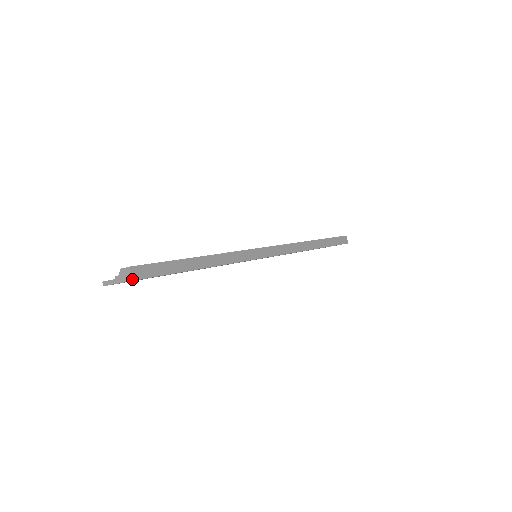
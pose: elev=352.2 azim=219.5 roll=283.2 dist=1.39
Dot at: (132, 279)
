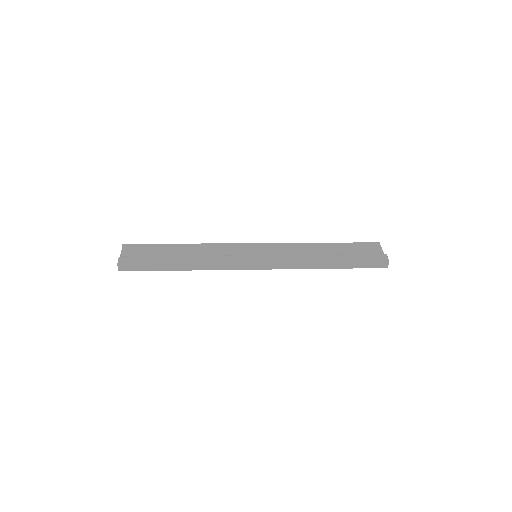
Dot at: (118, 270)
